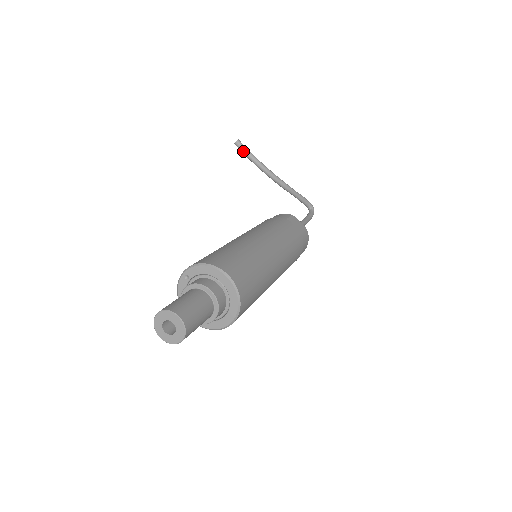
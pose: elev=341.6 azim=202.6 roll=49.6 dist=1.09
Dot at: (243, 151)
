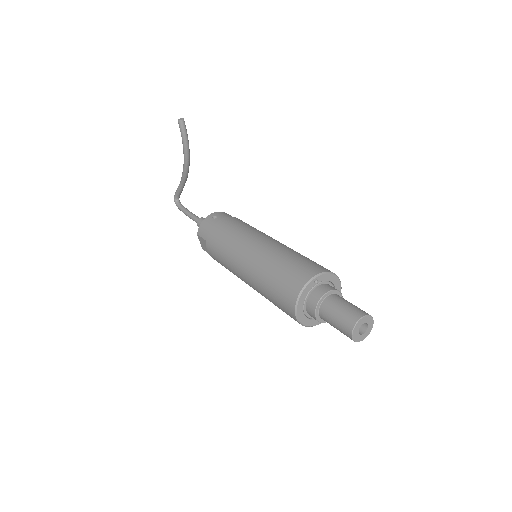
Dot at: (184, 132)
